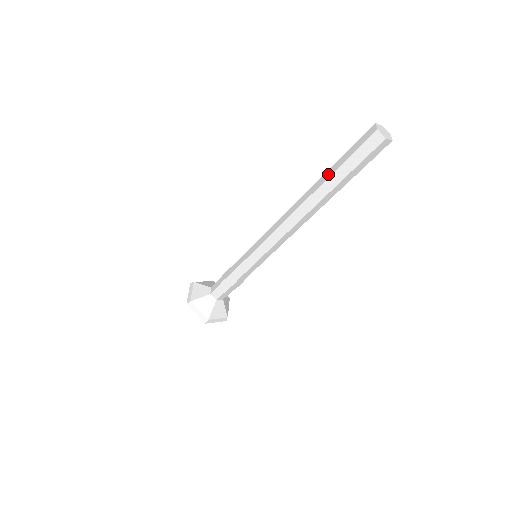
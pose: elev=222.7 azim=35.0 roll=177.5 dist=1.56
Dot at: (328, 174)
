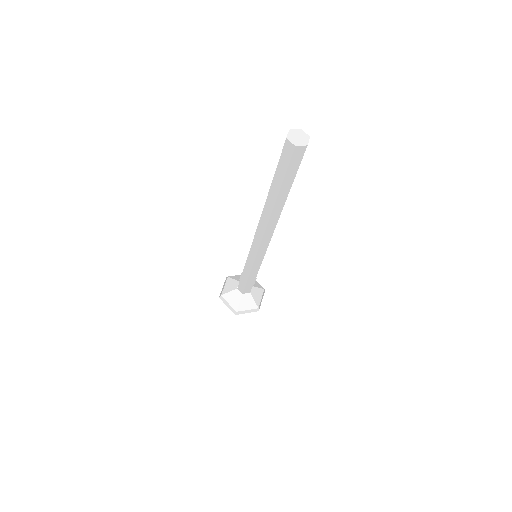
Dot at: occluded
